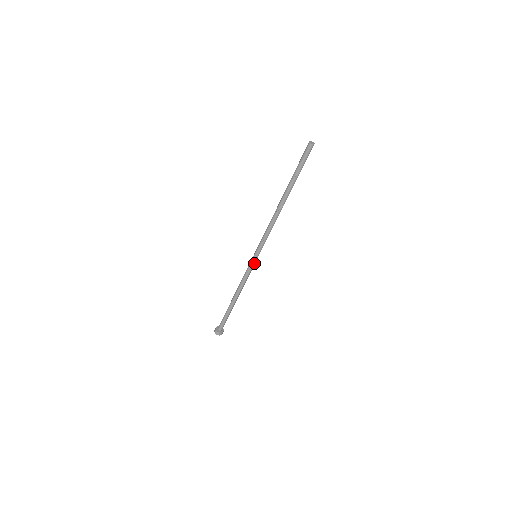
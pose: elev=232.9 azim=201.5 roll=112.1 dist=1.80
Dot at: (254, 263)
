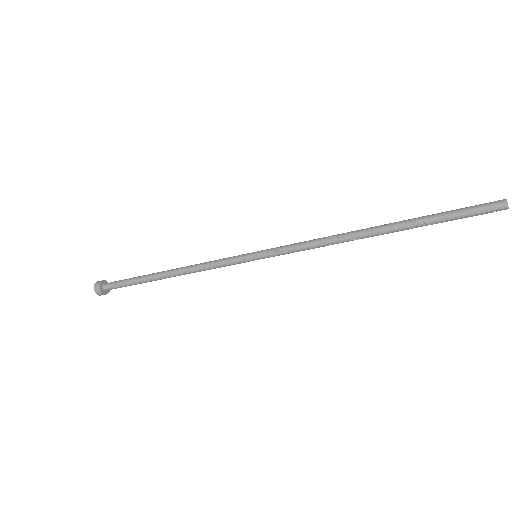
Dot at: (245, 261)
